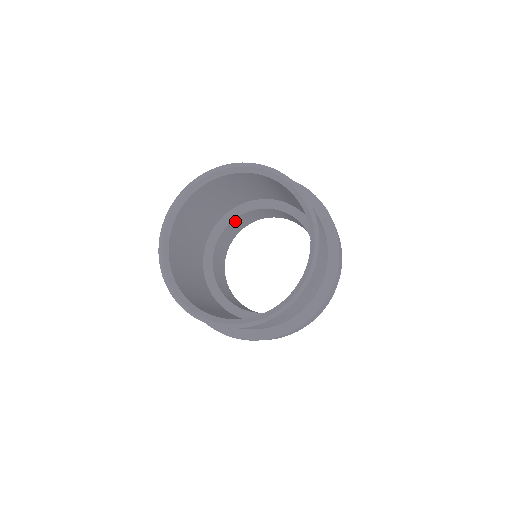
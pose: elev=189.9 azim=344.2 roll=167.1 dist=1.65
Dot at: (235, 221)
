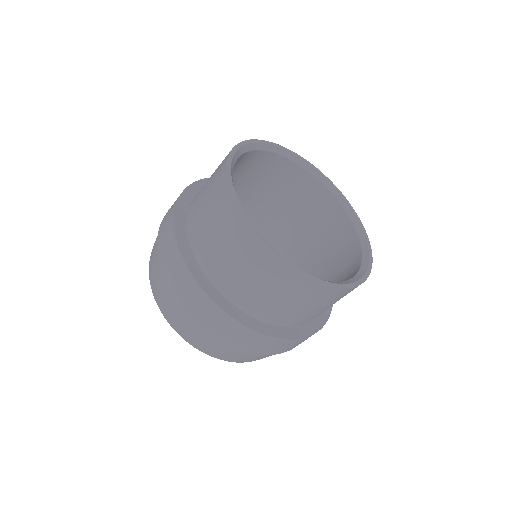
Dot at: occluded
